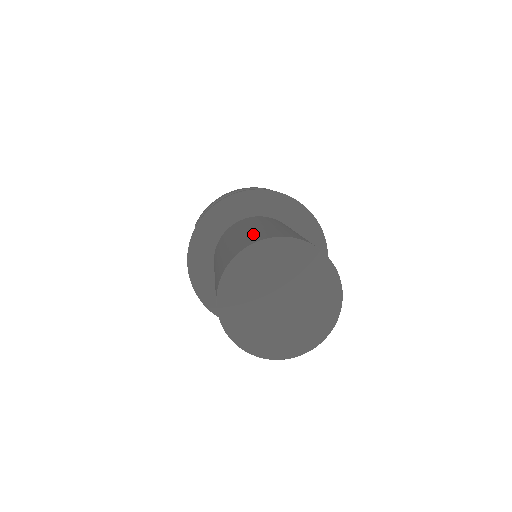
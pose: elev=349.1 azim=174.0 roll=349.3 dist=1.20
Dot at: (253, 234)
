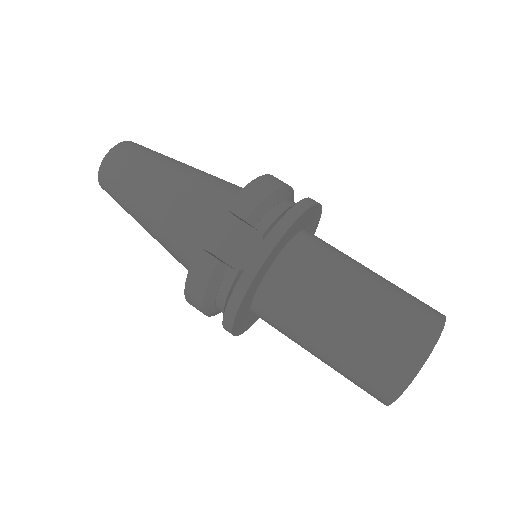
Dot at: (409, 299)
